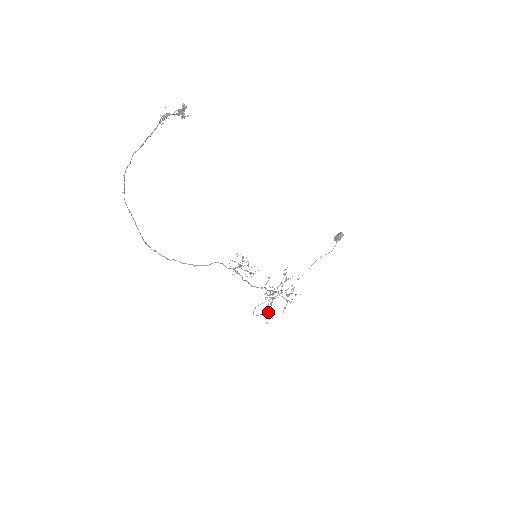
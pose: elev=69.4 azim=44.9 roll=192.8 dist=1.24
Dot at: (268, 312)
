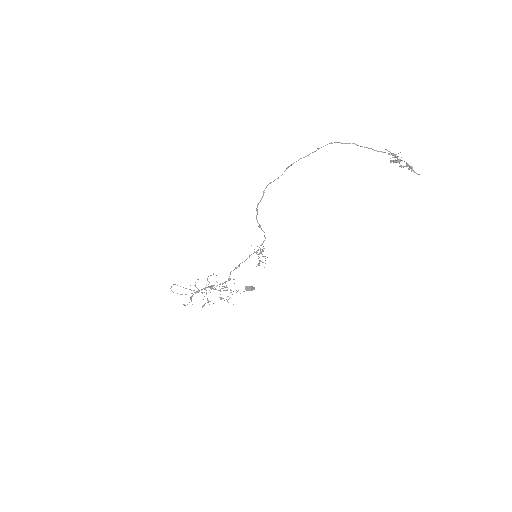
Dot at: occluded
